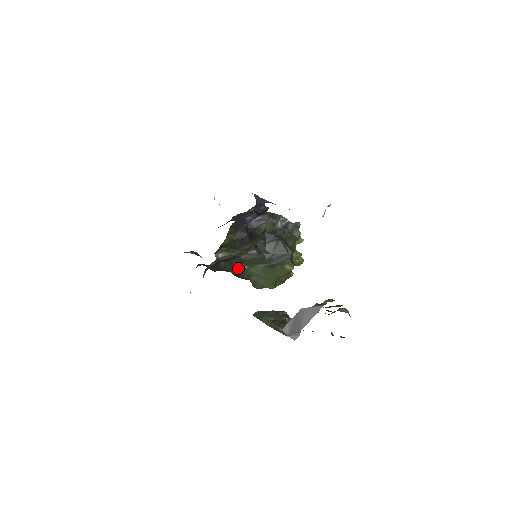
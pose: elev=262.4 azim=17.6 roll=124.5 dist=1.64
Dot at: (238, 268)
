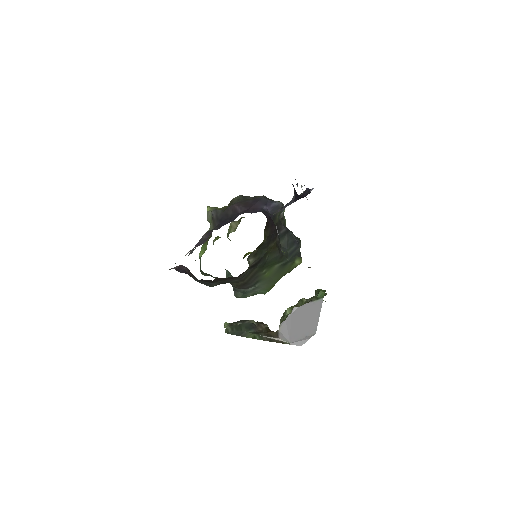
Dot at: (254, 274)
